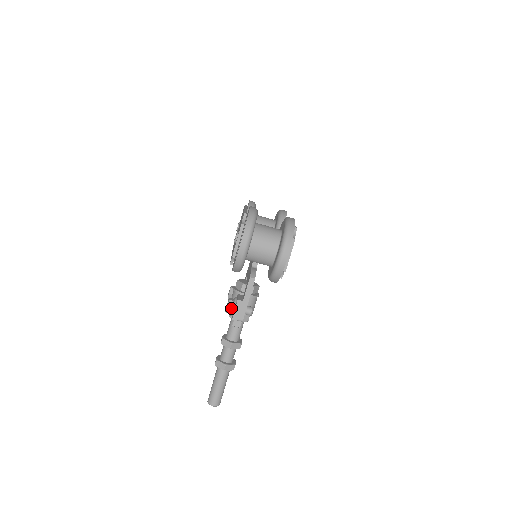
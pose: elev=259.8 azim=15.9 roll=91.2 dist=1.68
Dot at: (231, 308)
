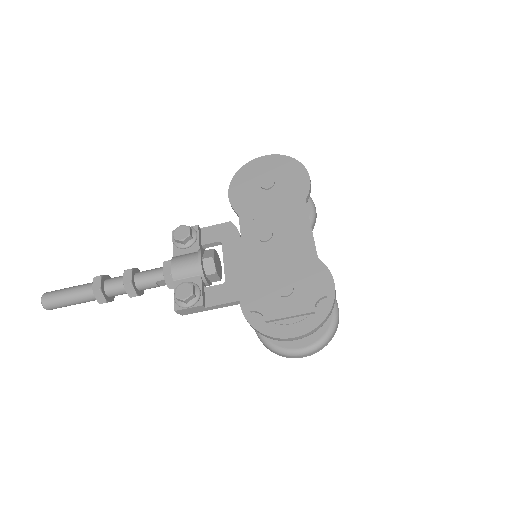
Dot at: (187, 303)
